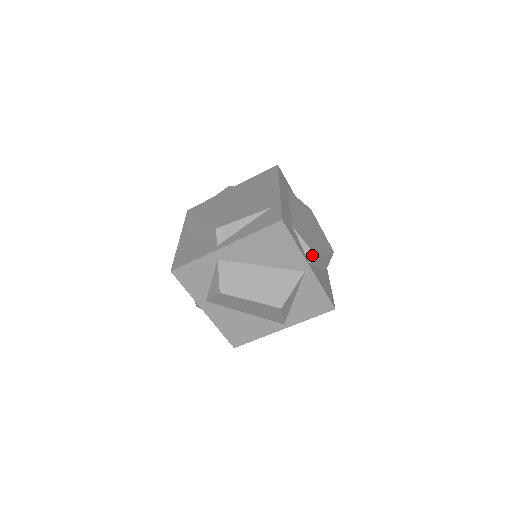
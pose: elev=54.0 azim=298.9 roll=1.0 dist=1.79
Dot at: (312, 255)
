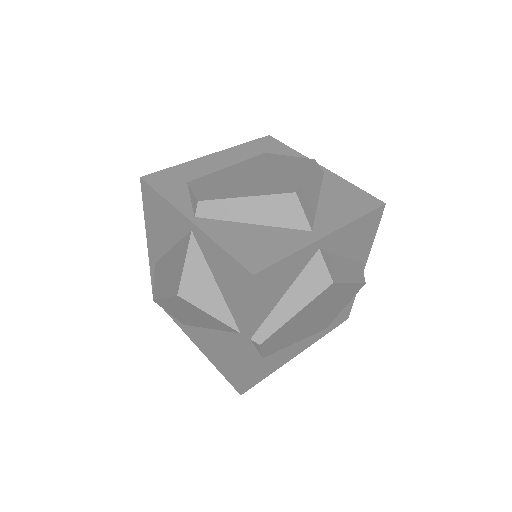
Dot at: (196, 203)
